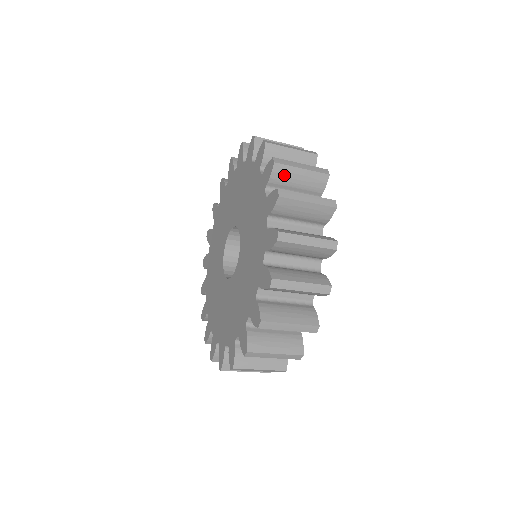
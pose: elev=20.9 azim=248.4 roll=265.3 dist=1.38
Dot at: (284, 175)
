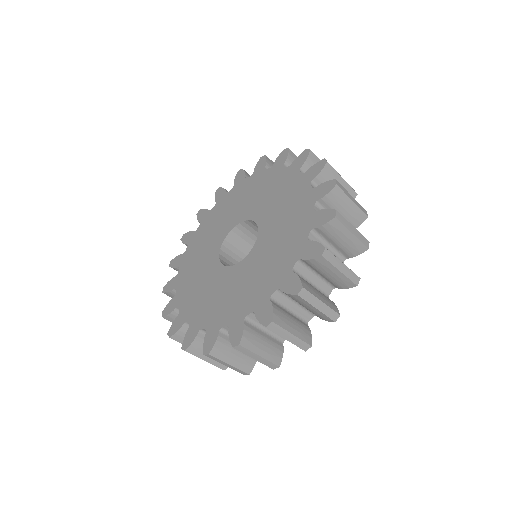
Dot at: occluded
